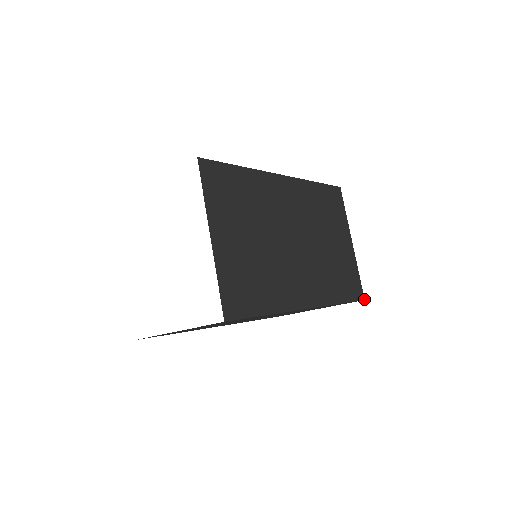
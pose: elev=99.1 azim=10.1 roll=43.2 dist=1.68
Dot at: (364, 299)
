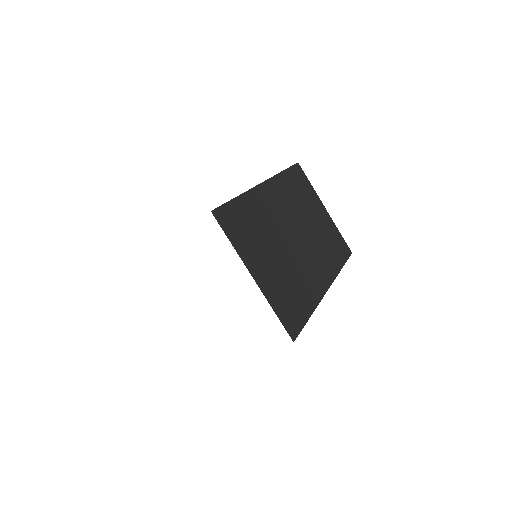
Dot at: (351, 252)
